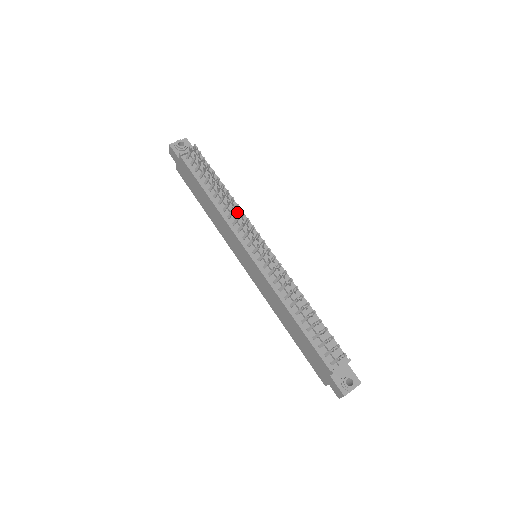
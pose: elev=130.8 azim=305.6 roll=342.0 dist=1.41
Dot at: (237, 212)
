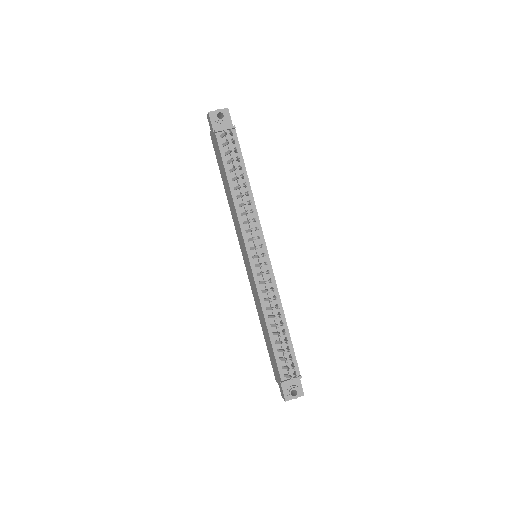
Dot at: (251, 213)
